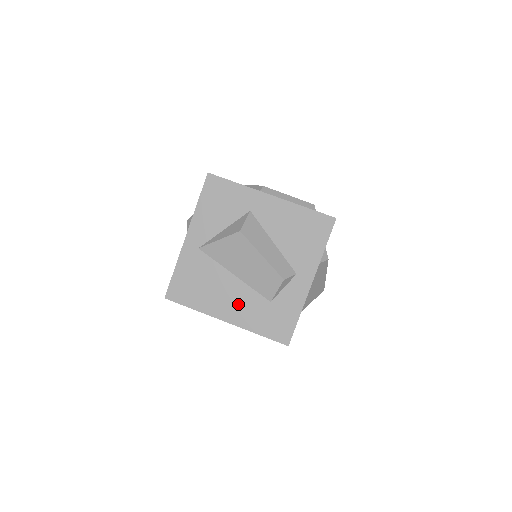
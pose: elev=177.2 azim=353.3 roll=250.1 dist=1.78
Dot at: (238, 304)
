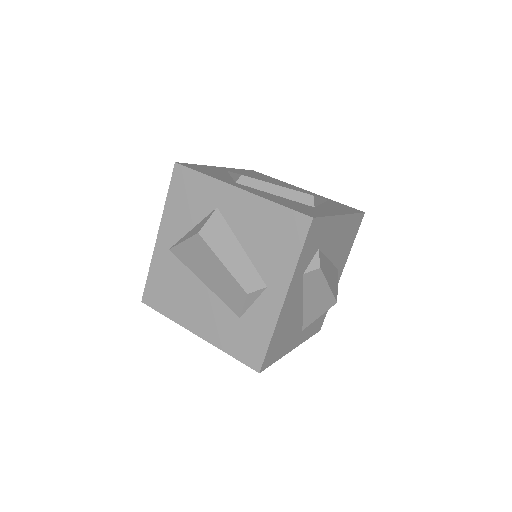
Dot at: (207, 316)
